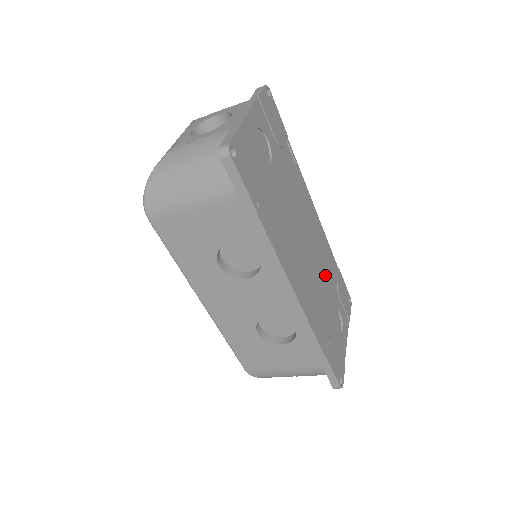
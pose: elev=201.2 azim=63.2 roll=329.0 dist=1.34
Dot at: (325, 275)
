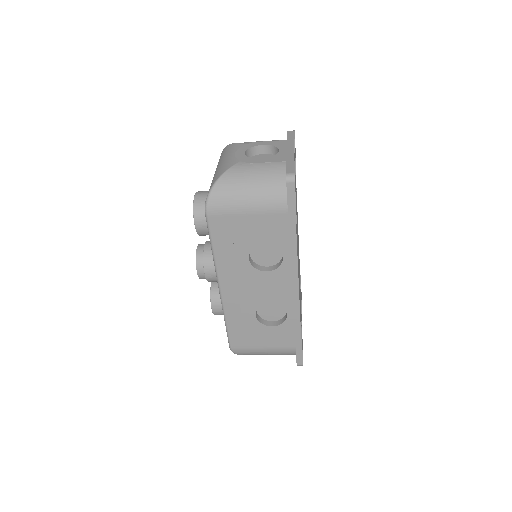
Dot at: occluded
